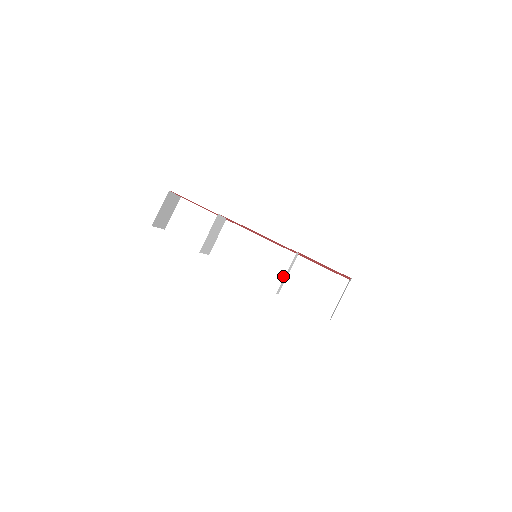
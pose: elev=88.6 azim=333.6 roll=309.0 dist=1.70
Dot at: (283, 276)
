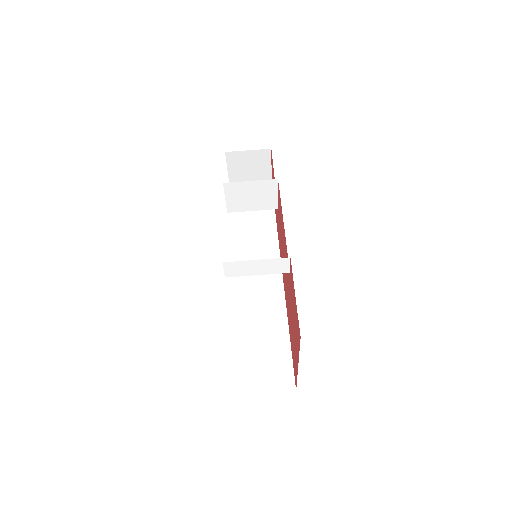
Dot at: (251, 313)
